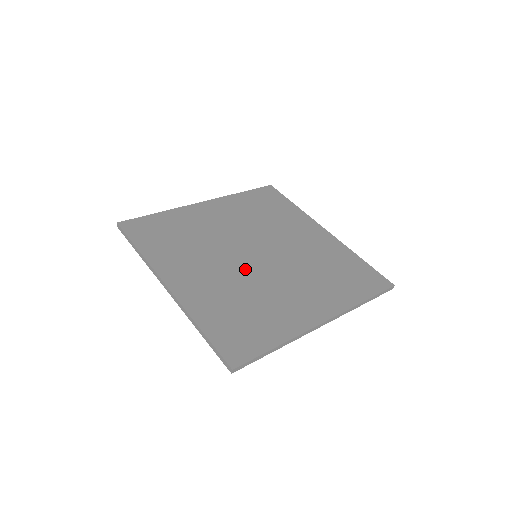
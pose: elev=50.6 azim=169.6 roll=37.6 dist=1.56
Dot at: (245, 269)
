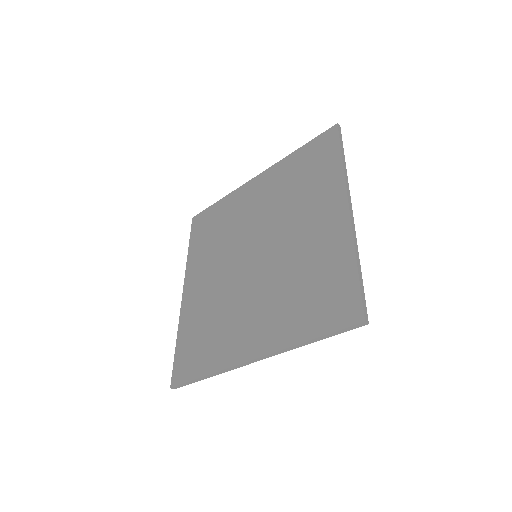
Dot at: (265, 272)
